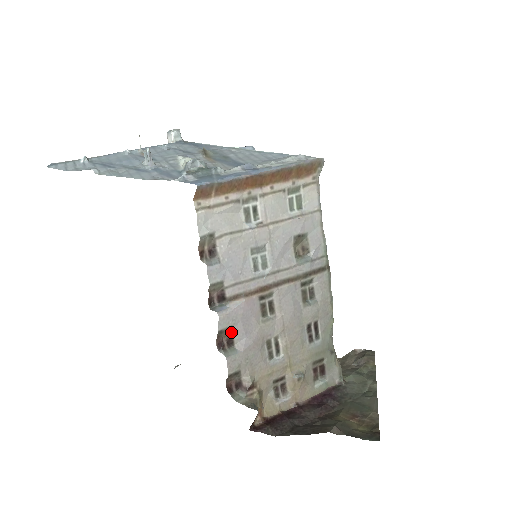
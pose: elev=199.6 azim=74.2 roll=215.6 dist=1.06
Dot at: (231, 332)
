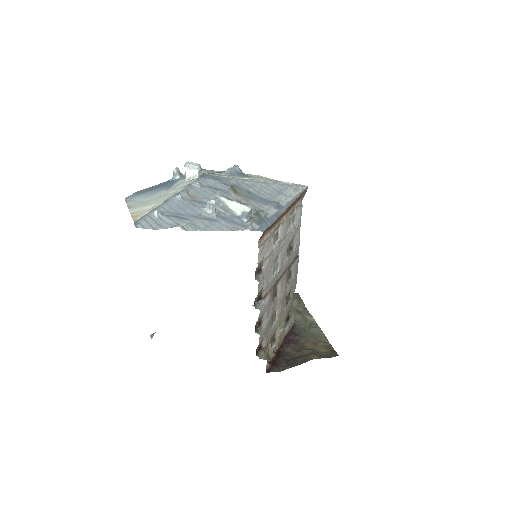
Dot at: (261, 318)
